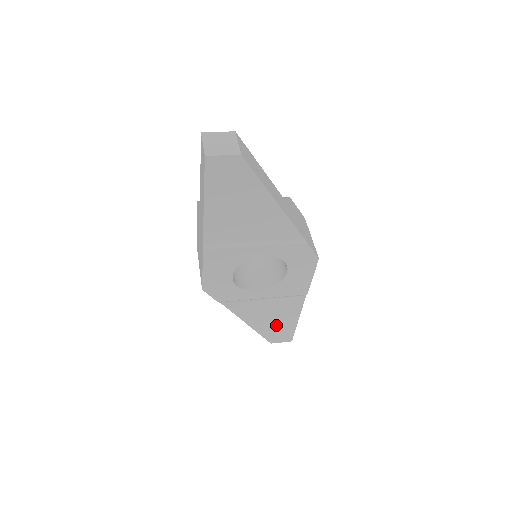
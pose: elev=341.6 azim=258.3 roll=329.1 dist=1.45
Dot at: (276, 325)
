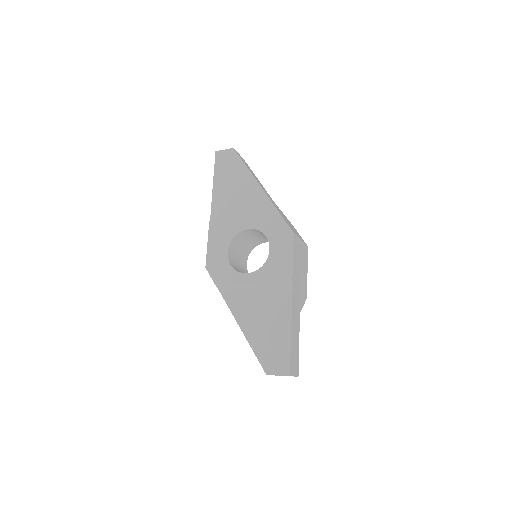
Dot at: (269, 337)
